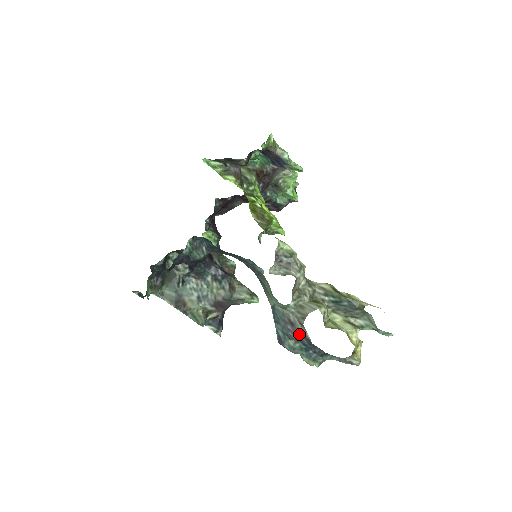
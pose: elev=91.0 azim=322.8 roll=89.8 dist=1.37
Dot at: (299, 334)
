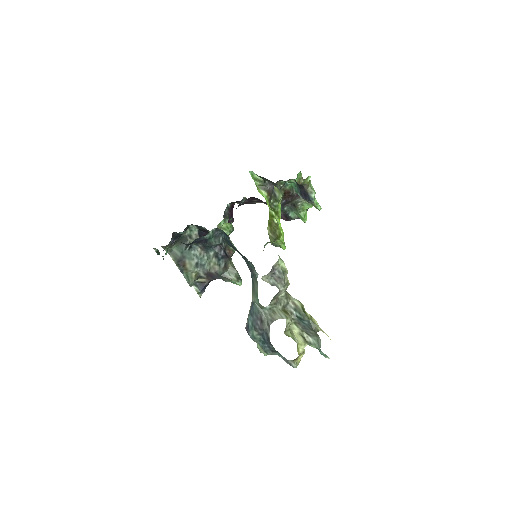
Dot at: (263, 330)
